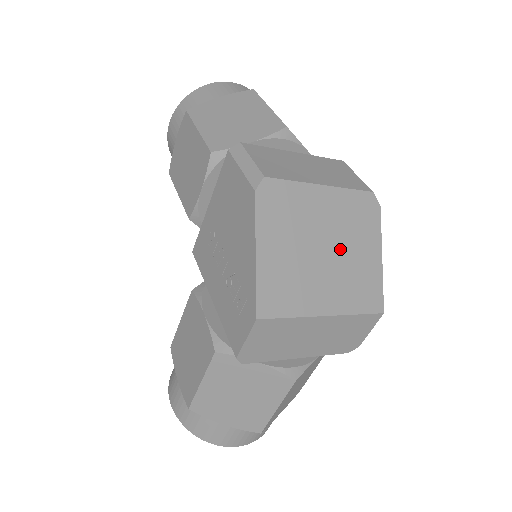
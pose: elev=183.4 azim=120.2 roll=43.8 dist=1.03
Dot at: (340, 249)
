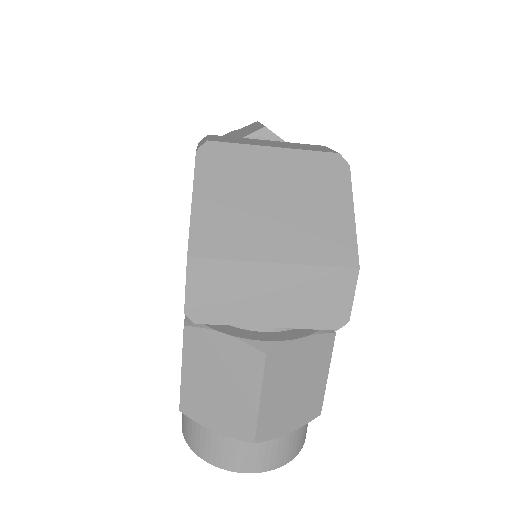
Dot at: (295, 202)
